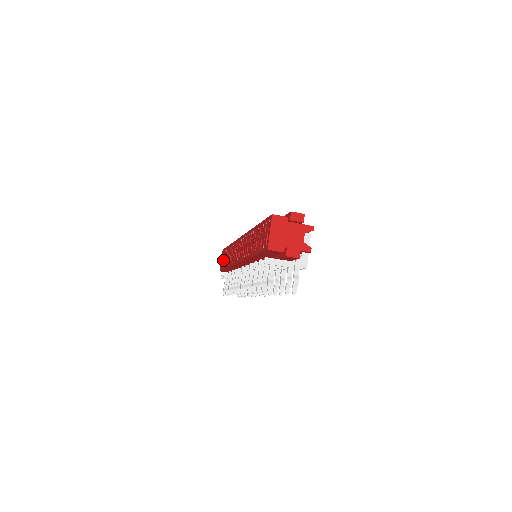
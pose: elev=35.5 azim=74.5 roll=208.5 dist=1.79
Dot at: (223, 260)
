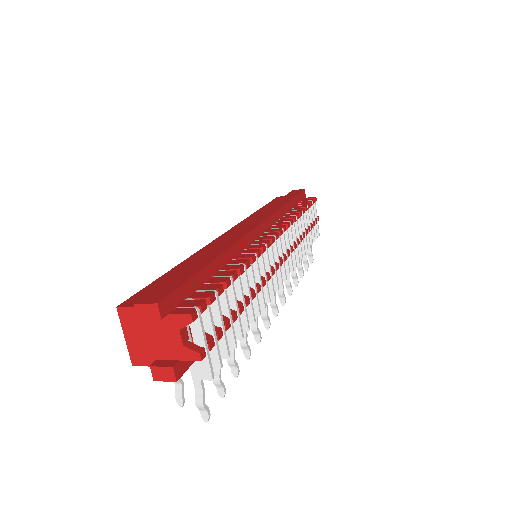
Dot at: occluded
